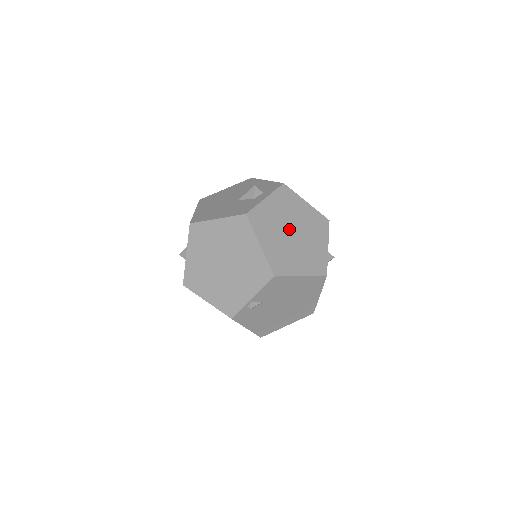
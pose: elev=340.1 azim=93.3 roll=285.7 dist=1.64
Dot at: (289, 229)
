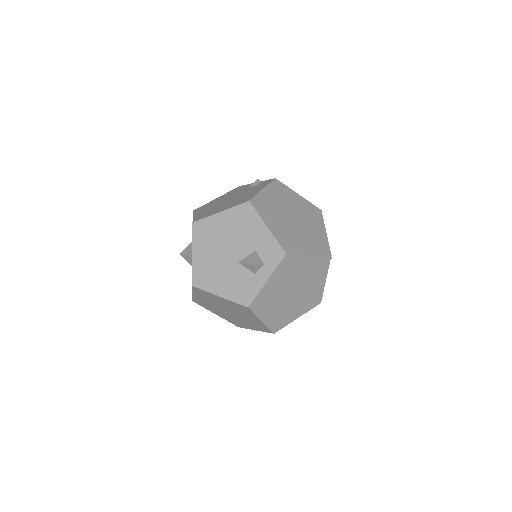
Dot at: (289, 291)
